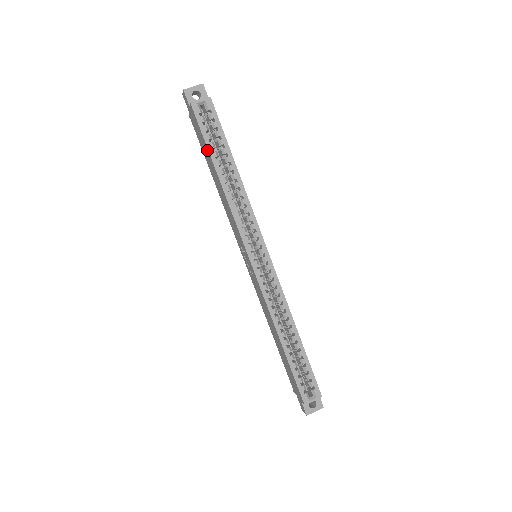
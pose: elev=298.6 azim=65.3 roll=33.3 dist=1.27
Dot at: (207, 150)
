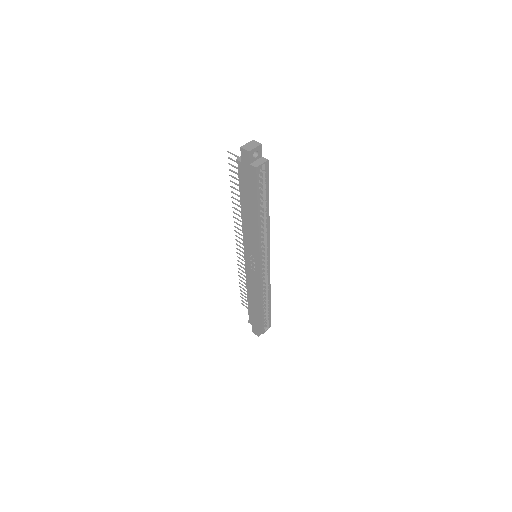
Dot at: (255, 198)
